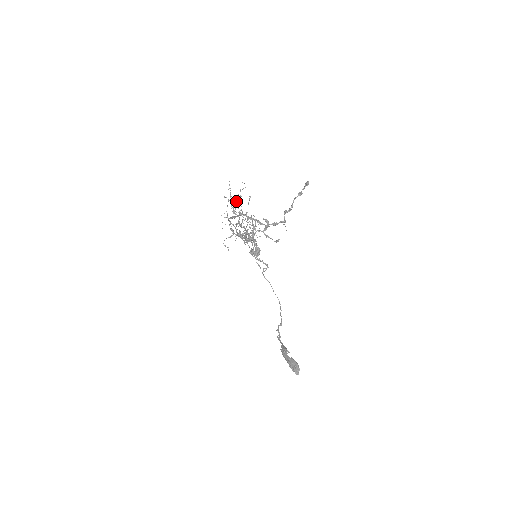
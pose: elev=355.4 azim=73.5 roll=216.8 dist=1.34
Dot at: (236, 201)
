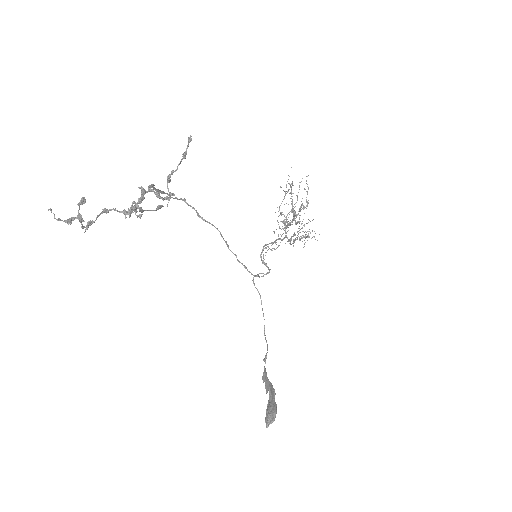
Dot at: (290, 192)
